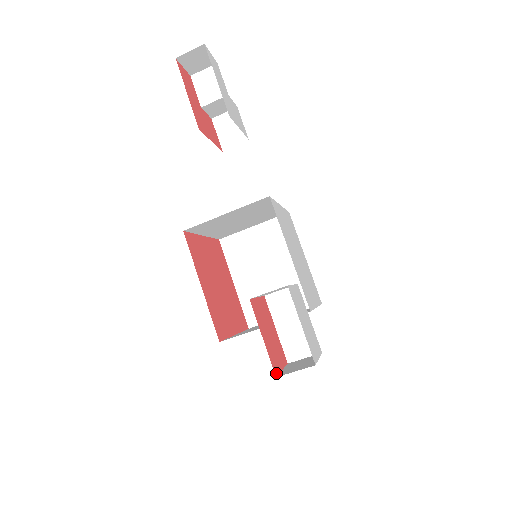
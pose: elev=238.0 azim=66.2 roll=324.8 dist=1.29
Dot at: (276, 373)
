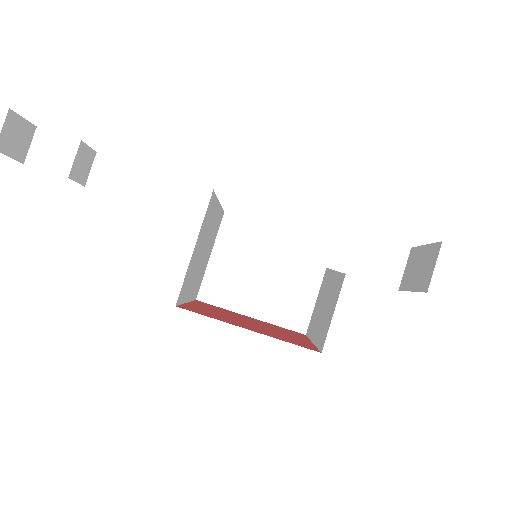
Dot at: occluded
